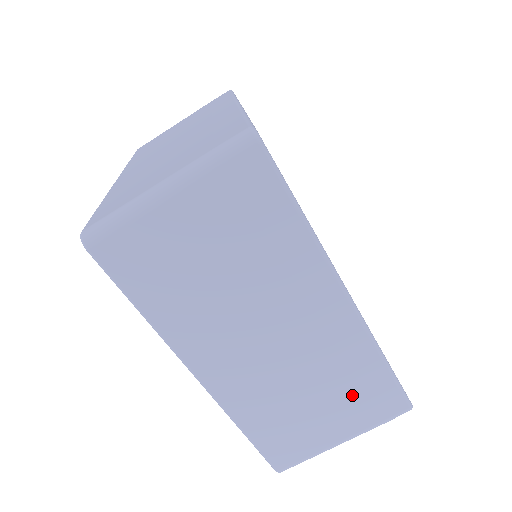
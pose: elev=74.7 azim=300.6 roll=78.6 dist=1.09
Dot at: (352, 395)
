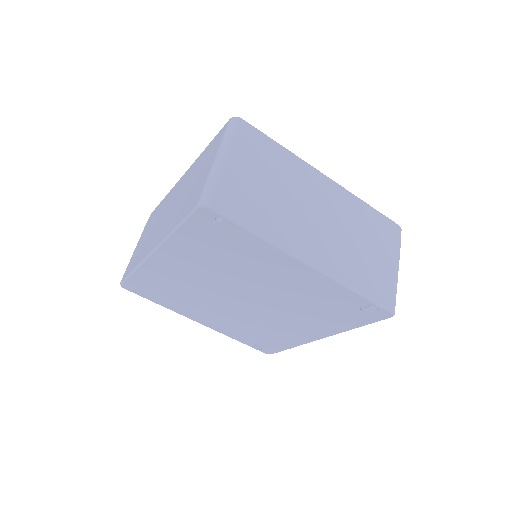
Dot at: (375, 233)
